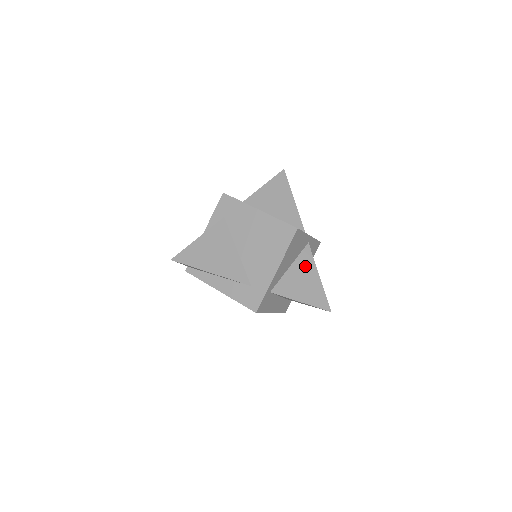
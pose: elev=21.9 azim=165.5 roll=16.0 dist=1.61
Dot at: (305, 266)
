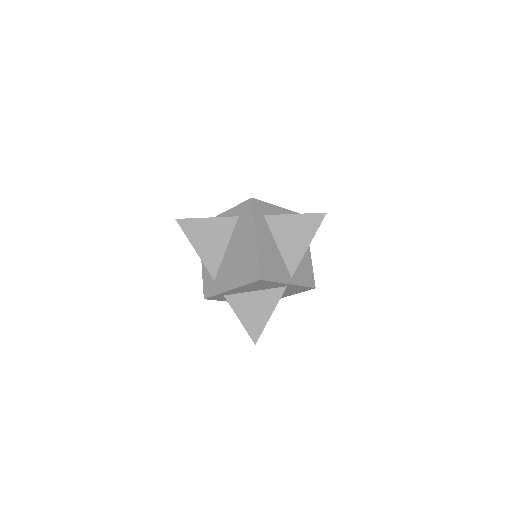
Dot at: (267, 300)
